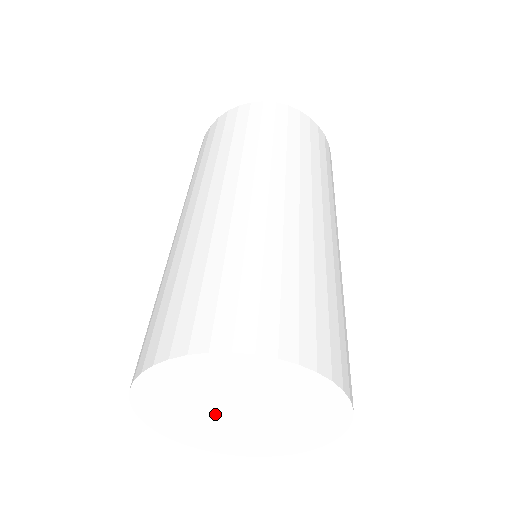
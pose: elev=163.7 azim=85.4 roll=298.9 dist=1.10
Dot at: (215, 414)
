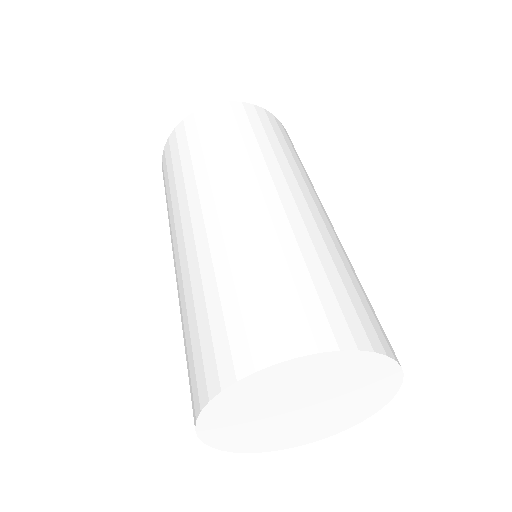
Dot at: (277, 415)
